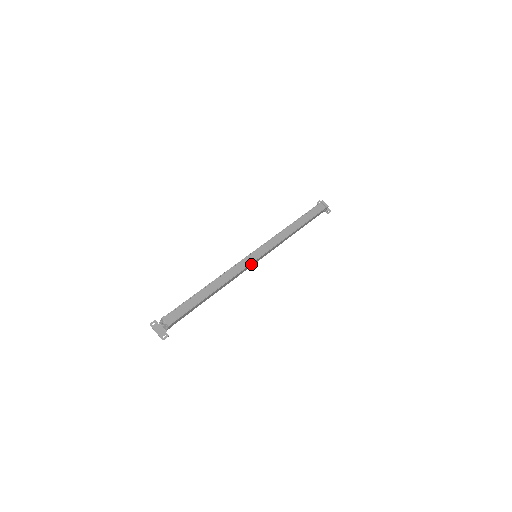
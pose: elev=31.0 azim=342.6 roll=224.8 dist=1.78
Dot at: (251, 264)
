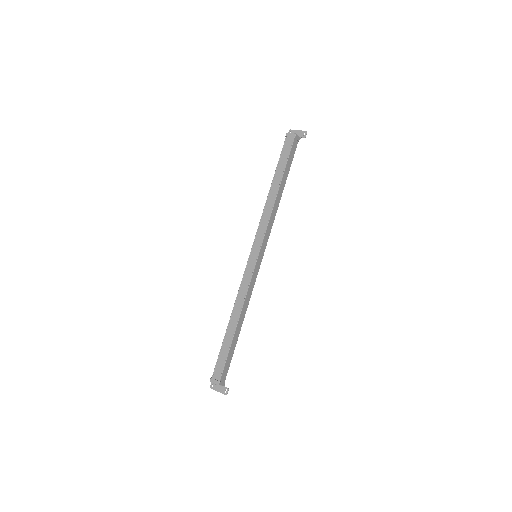
Dot at: (255, 270)
